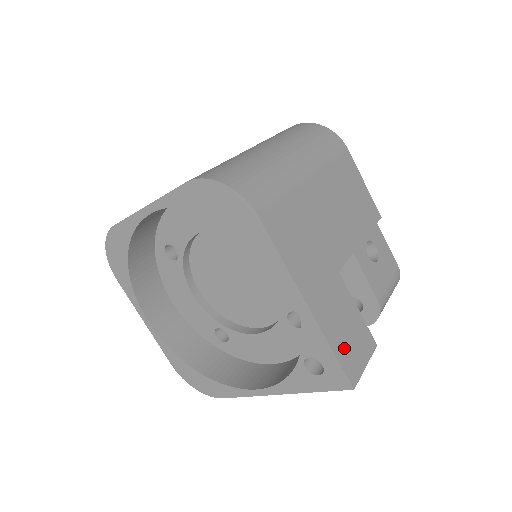
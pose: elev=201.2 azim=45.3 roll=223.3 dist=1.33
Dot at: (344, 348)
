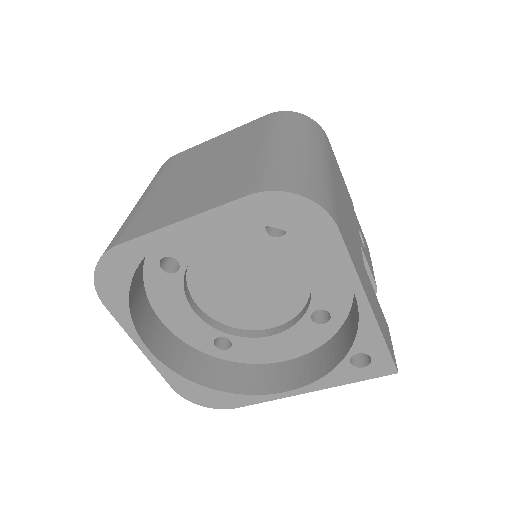
Dot at: (386, 338)
